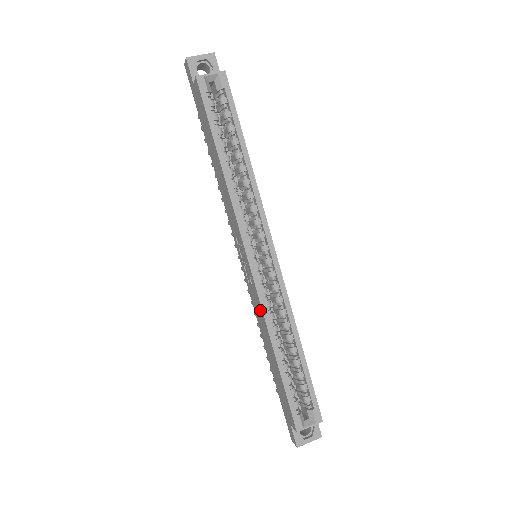
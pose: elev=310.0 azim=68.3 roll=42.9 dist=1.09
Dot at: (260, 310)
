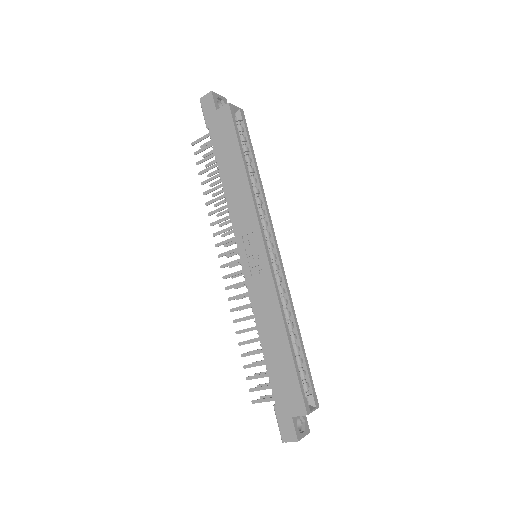
Dot at: (271, 297)
